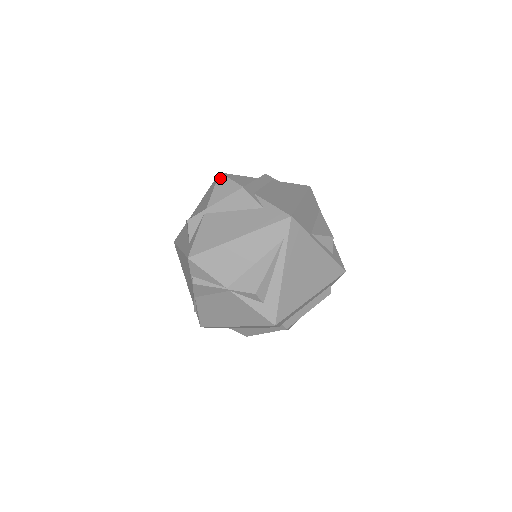
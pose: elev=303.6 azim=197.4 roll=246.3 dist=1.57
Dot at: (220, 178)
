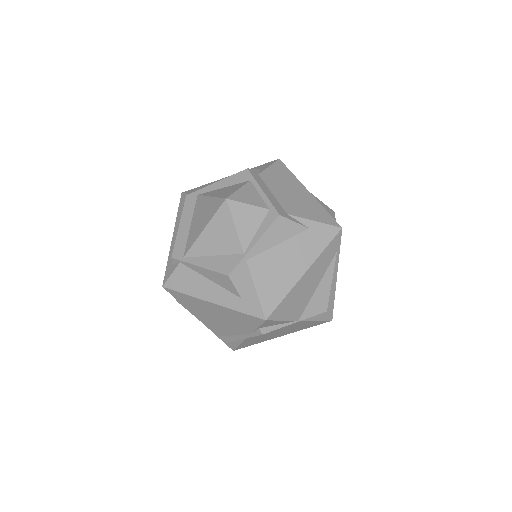
Dot at: (232, 207)
